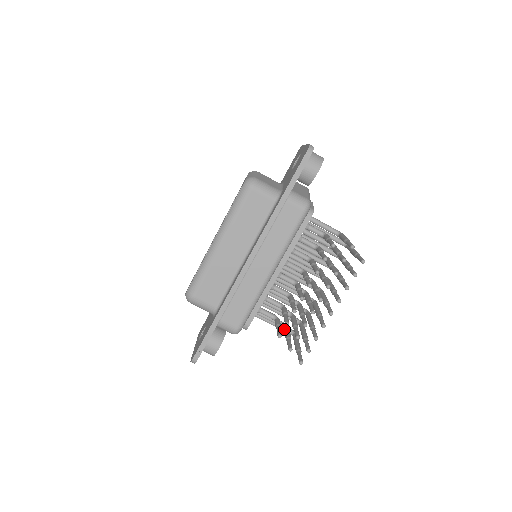
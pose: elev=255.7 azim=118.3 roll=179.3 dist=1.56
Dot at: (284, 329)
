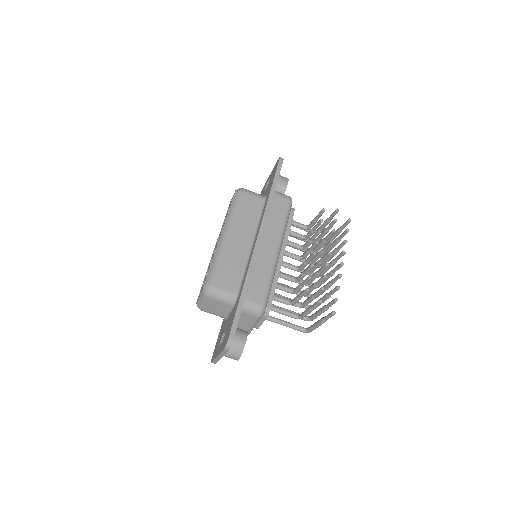
Dot at: (300, 314)
